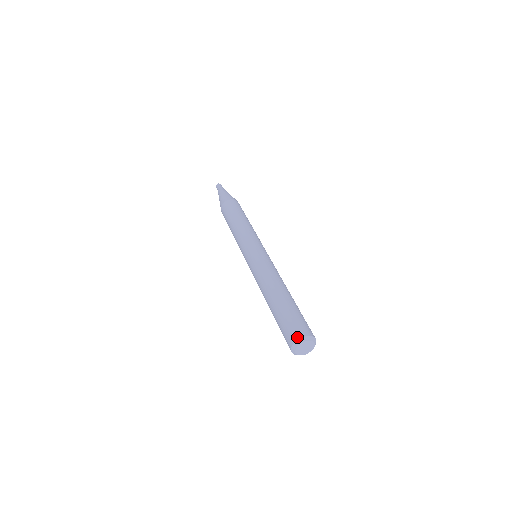
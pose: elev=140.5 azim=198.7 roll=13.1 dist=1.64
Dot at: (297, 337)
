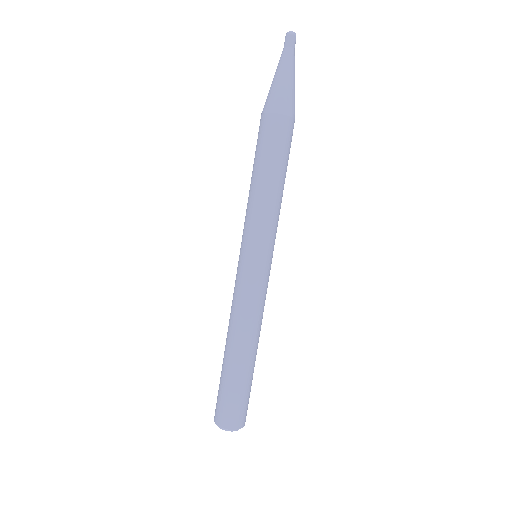
Dot at: (231, 427)
